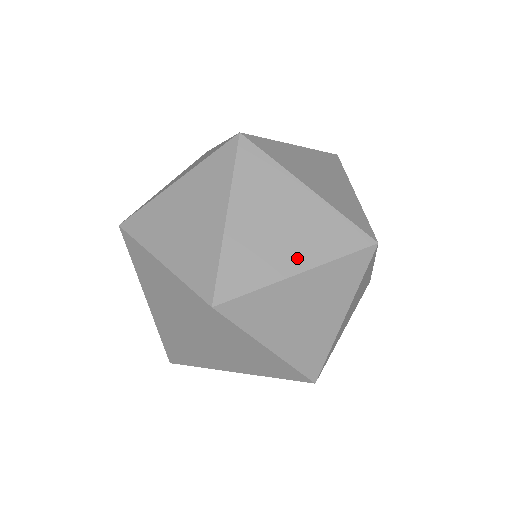
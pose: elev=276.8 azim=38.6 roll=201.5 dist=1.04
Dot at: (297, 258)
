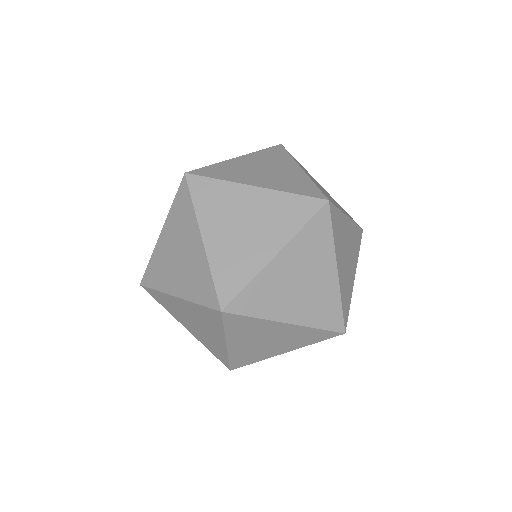
Dot at: (269, 244)
